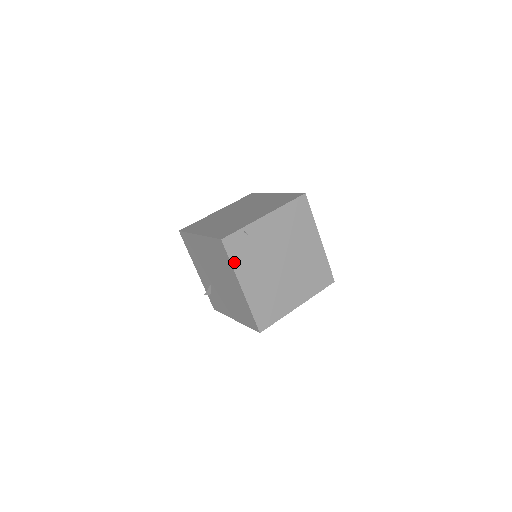
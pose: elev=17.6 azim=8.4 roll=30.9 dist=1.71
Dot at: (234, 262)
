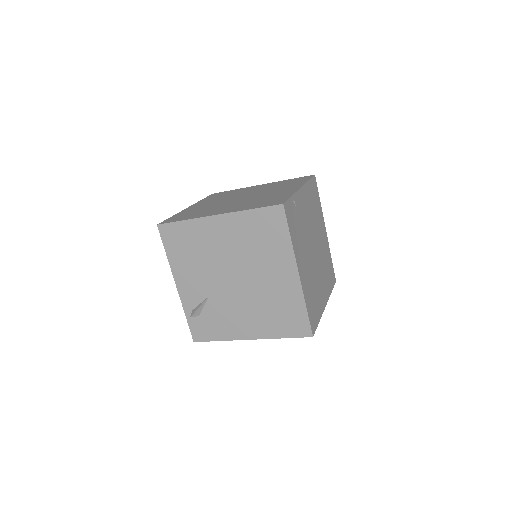
Dot at: (292, 237)
